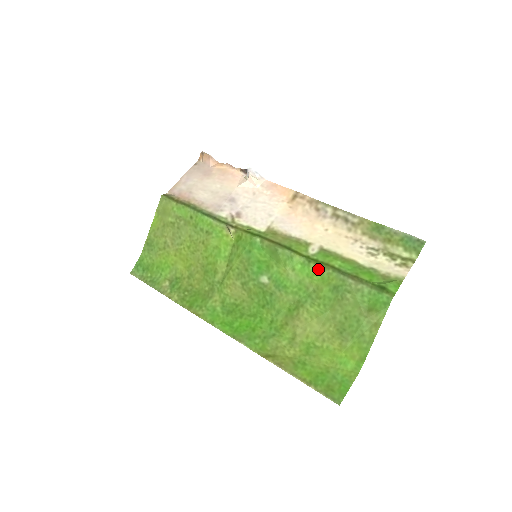
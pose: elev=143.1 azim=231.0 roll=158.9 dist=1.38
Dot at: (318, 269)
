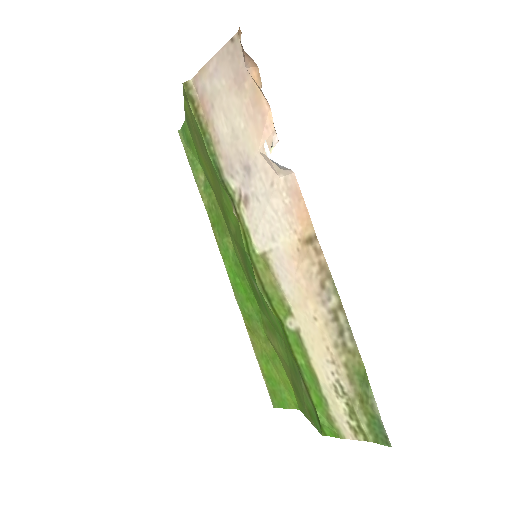
Dot at: (287, 342)
